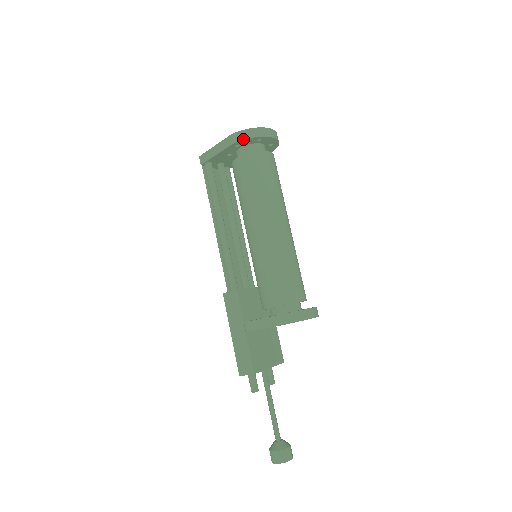
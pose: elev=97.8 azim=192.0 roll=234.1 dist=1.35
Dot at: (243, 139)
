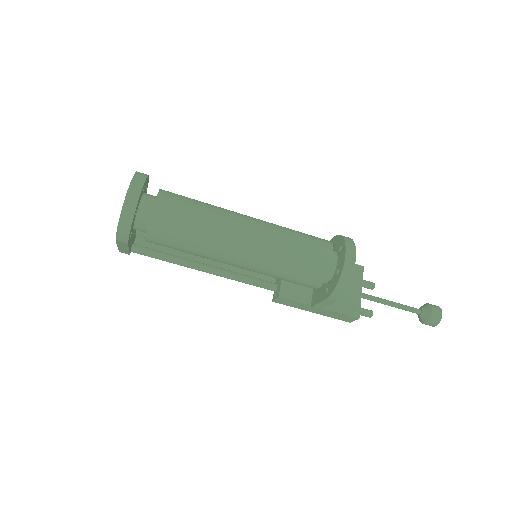
Dot at: (128, 235)
